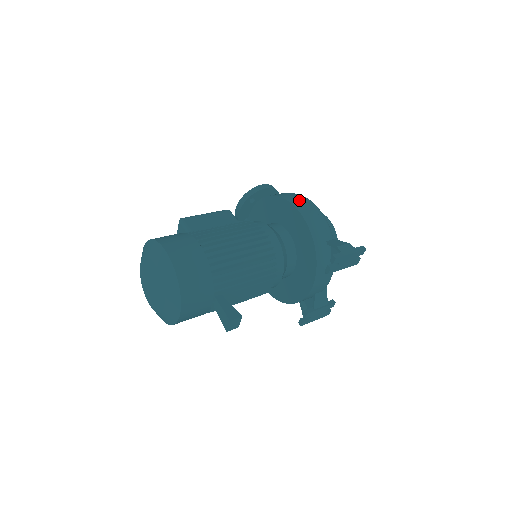
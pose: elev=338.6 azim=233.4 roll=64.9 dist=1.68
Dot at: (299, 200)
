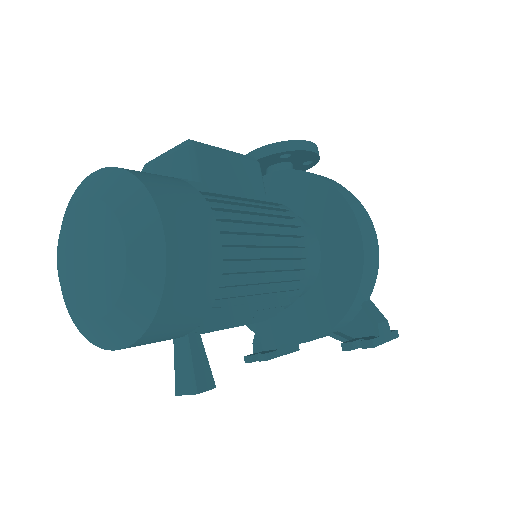
Dot at: (366, 221)
